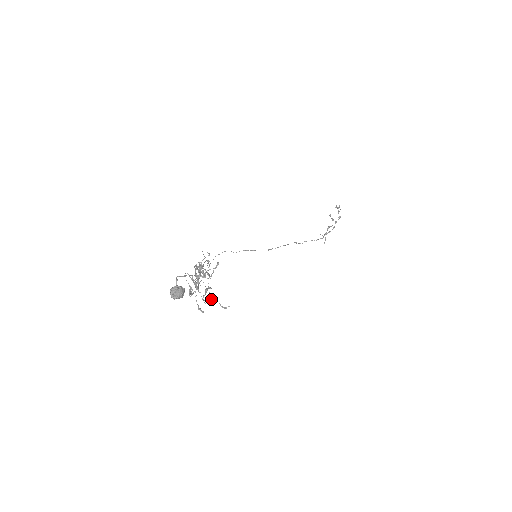
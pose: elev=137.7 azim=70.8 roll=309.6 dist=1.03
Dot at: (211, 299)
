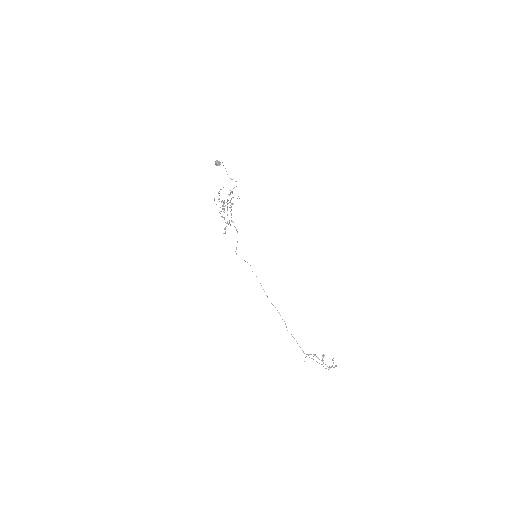
Dot at: occluded
